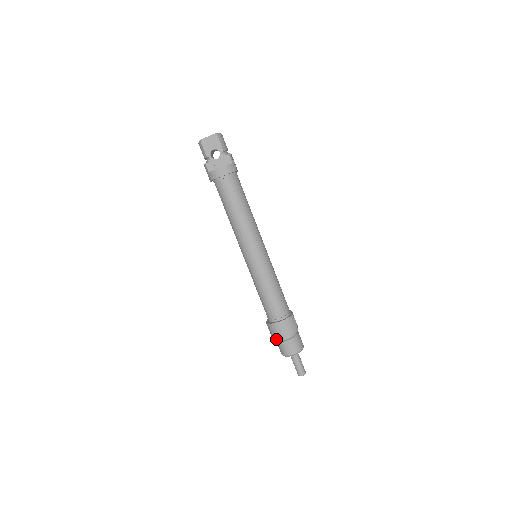
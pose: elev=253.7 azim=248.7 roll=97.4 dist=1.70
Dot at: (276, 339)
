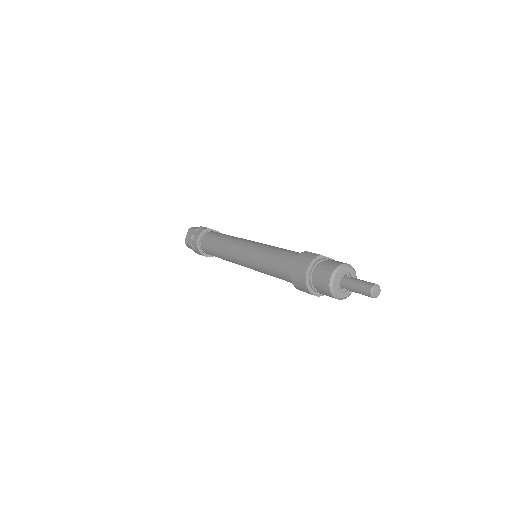
Dot at: occluded
